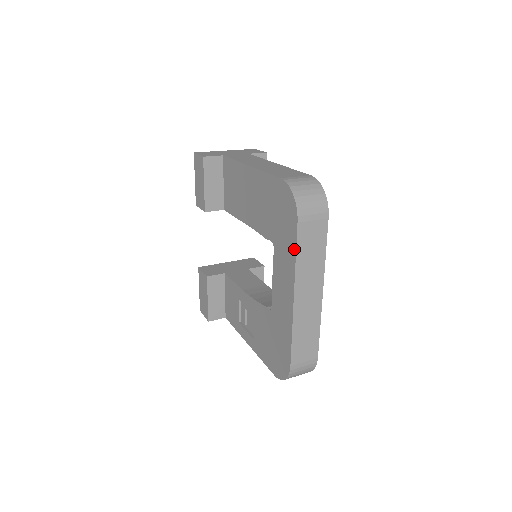
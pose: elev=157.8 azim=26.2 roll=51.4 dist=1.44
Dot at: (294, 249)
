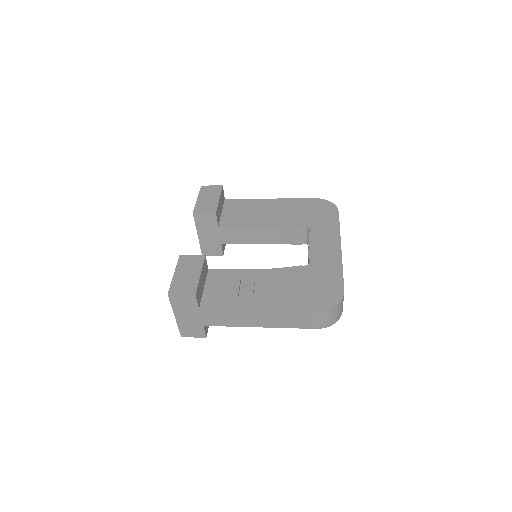
Dot at: (337, 223)
